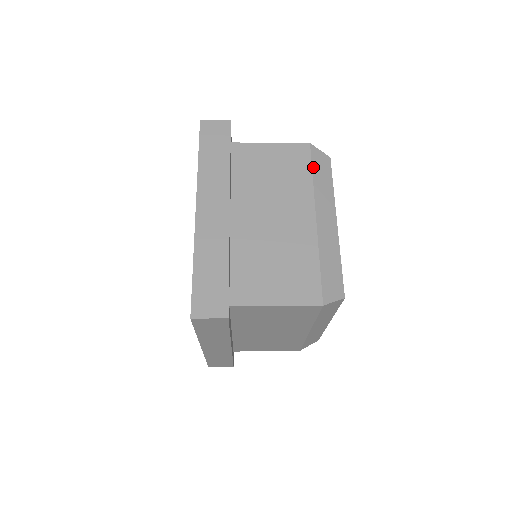
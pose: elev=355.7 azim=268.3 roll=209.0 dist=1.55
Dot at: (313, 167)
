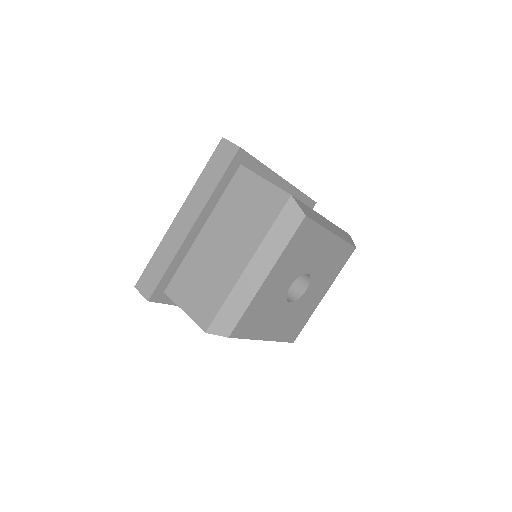
Dot at: (277, 220)
